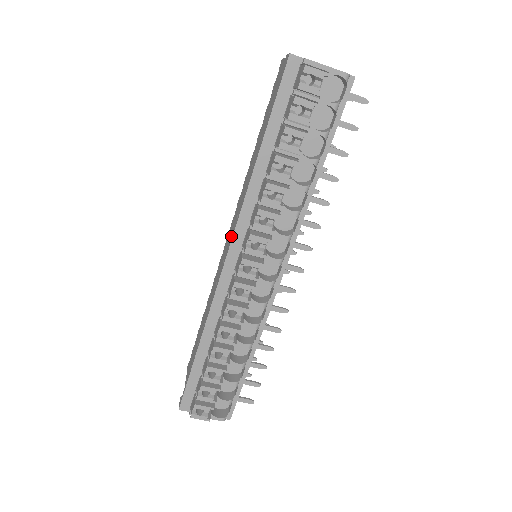
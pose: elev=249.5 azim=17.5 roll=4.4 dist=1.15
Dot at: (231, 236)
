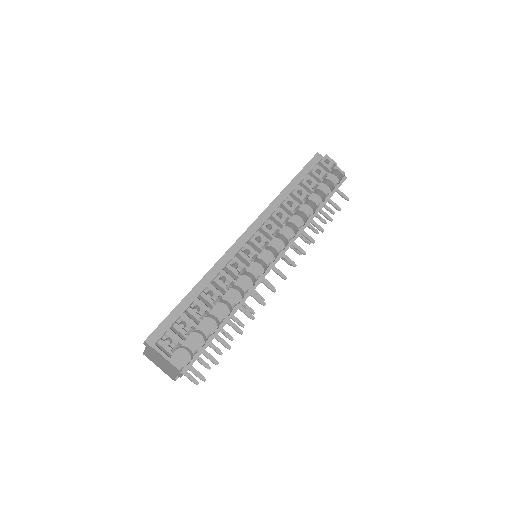
Dot at: occluded
